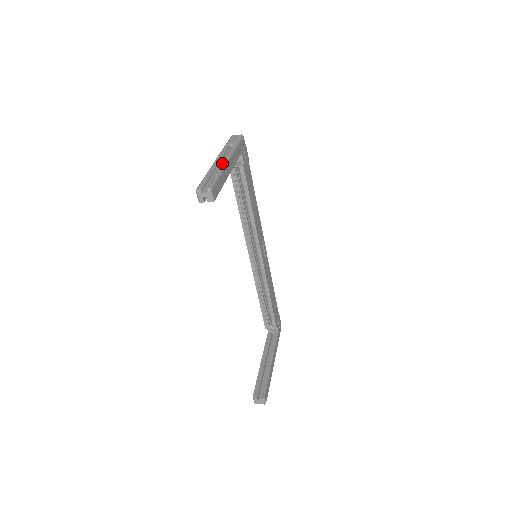
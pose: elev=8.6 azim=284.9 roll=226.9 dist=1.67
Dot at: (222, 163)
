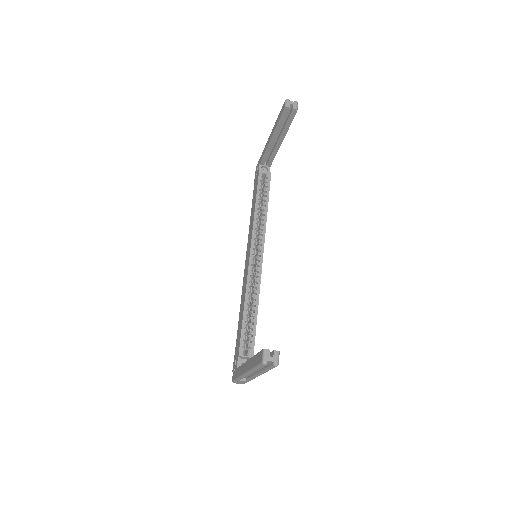
Dot at: occluded
